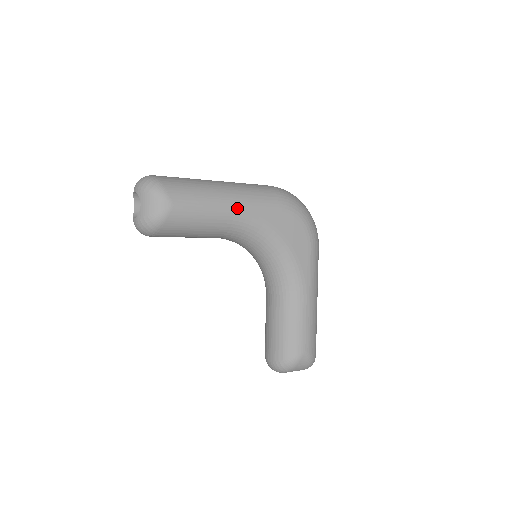
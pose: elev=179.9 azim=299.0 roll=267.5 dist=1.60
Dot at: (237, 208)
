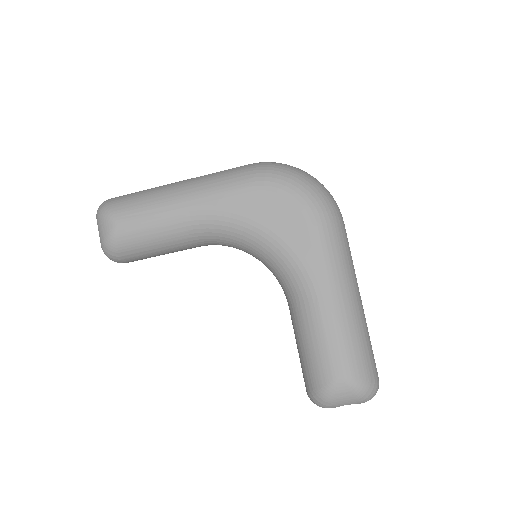
Dot at: (192, 205)
